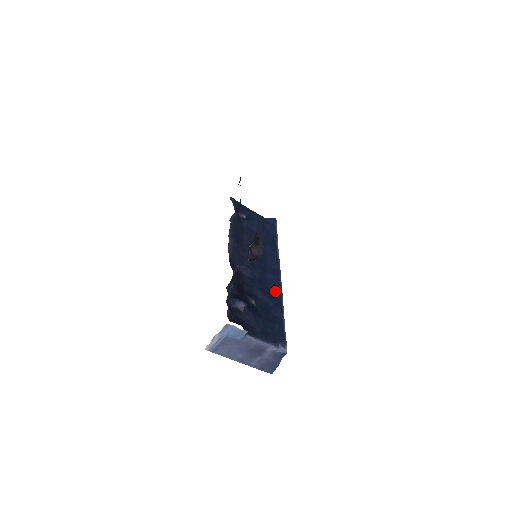
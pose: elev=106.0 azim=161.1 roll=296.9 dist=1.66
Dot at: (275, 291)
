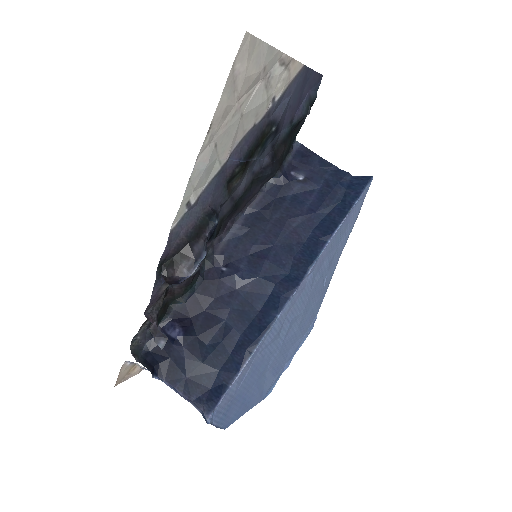
Dot at: (264, 317)
